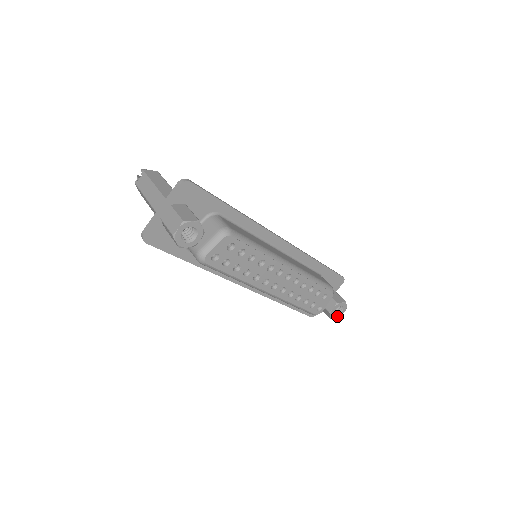
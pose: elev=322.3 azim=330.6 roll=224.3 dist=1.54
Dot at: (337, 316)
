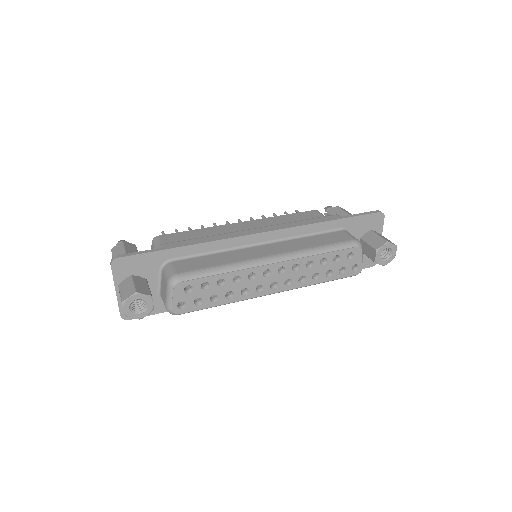
Dot at: (390, 259)
